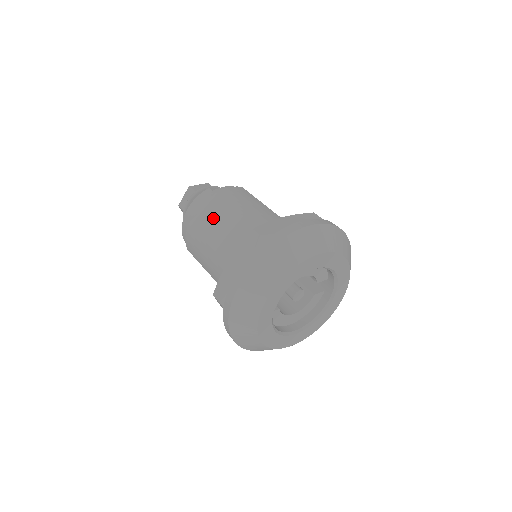
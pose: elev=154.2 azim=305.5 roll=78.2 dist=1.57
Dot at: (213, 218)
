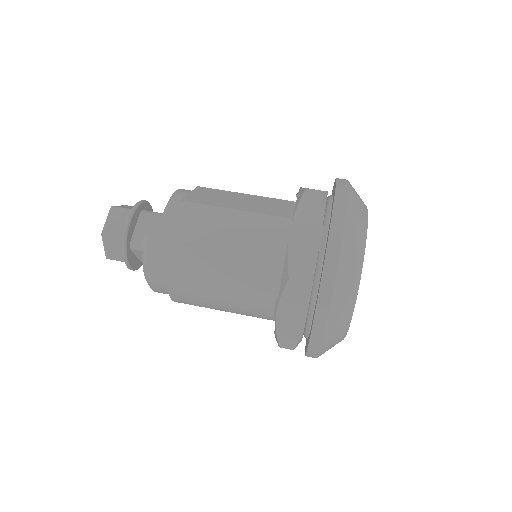
Dot at: (197, 271)
